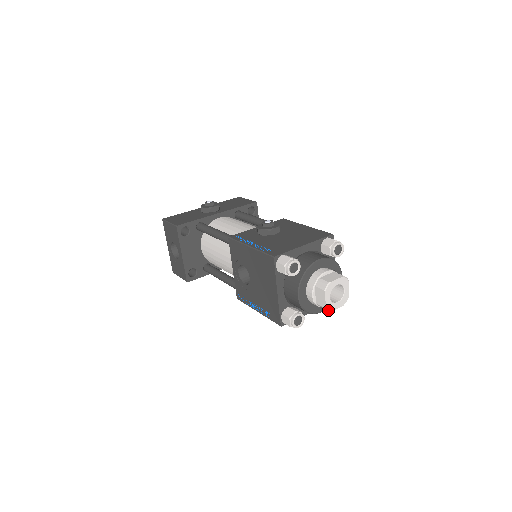
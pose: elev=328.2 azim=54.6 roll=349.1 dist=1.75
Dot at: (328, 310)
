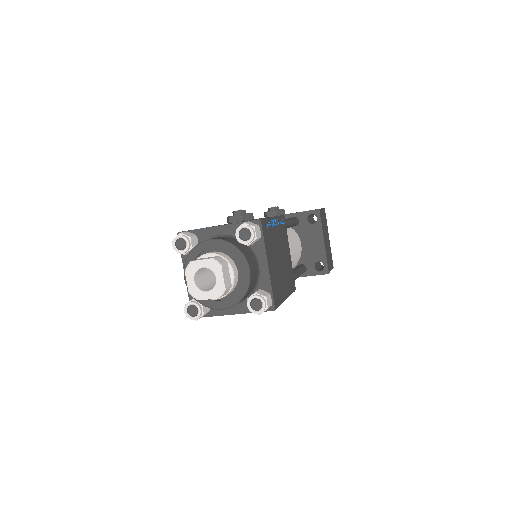
Dot at: (194, 297)
